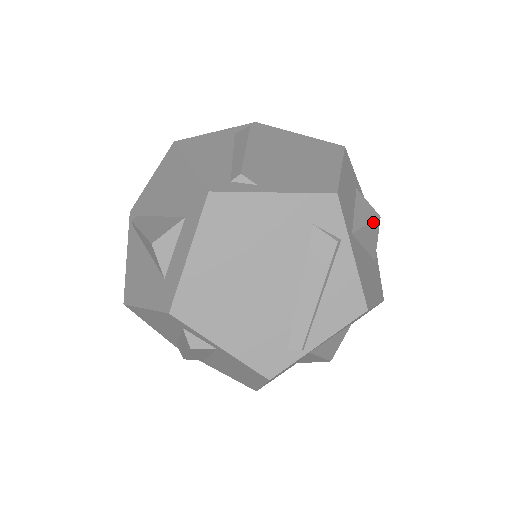
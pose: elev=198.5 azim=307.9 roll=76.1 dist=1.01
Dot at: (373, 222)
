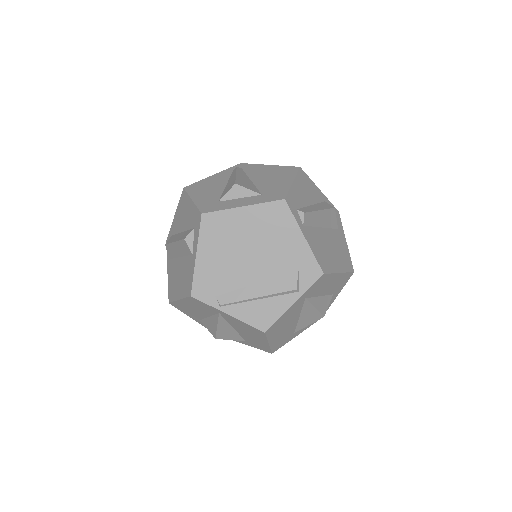
Dot at: (318, 312)
